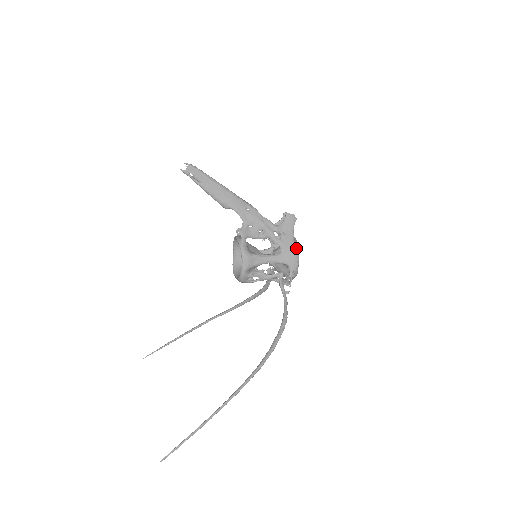
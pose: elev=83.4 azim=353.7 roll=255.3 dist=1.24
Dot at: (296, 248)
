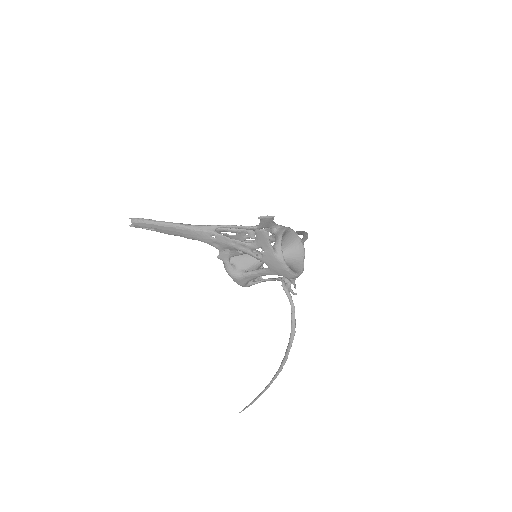
Dot at: (281, 262)
